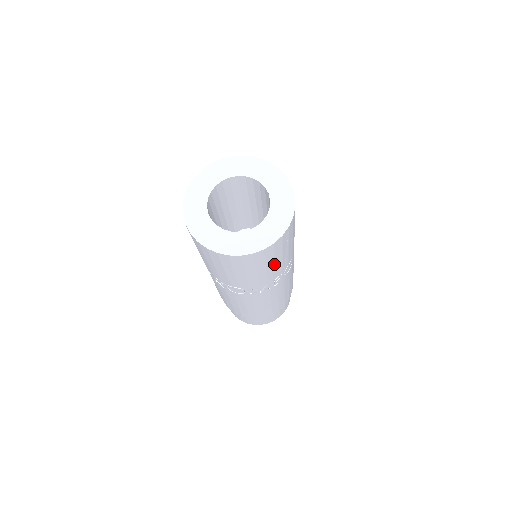
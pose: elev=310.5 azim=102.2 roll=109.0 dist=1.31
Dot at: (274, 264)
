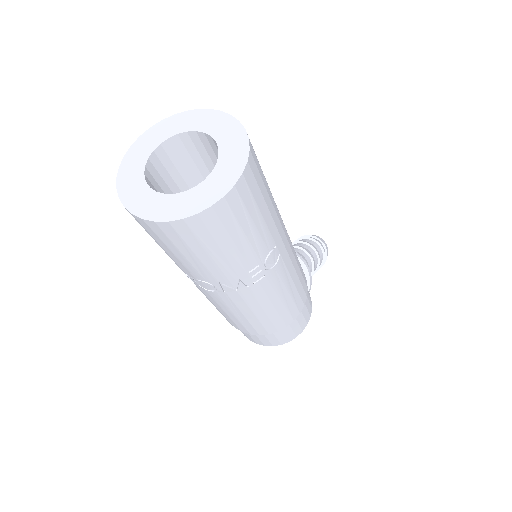
Dot at: (233, 245)
